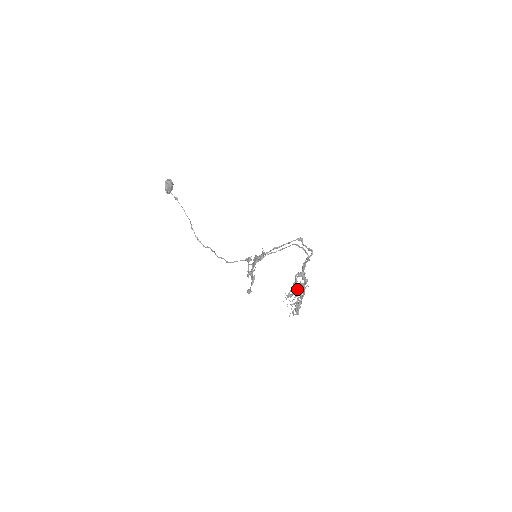
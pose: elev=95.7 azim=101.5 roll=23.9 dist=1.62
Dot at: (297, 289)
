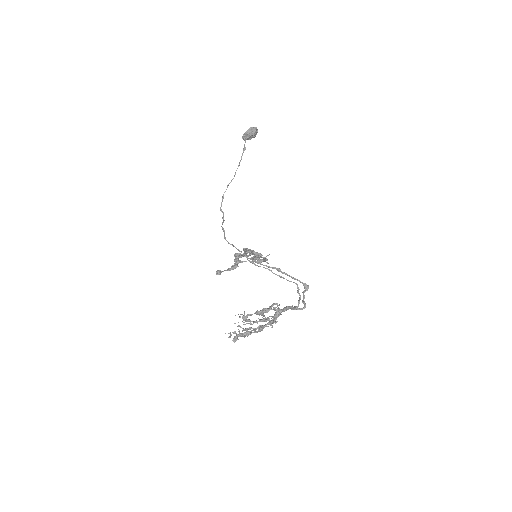
Dot at: (259, 319)
